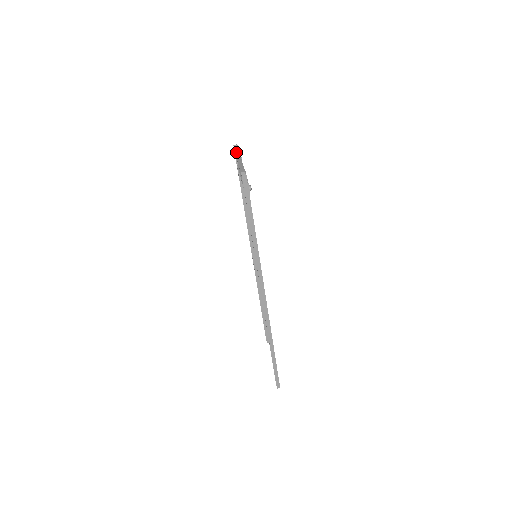
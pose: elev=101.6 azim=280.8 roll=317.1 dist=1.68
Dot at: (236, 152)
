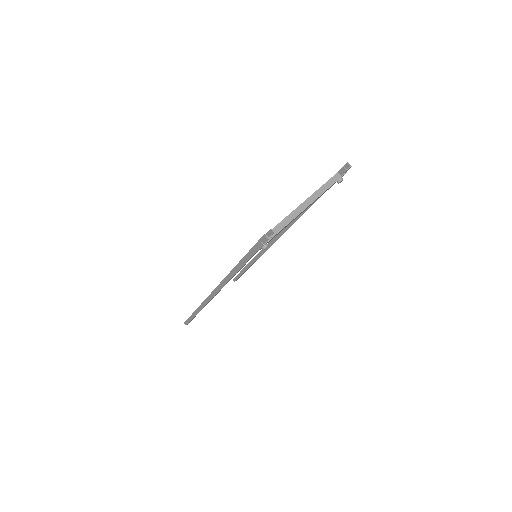
Dot at: (340, 172)
